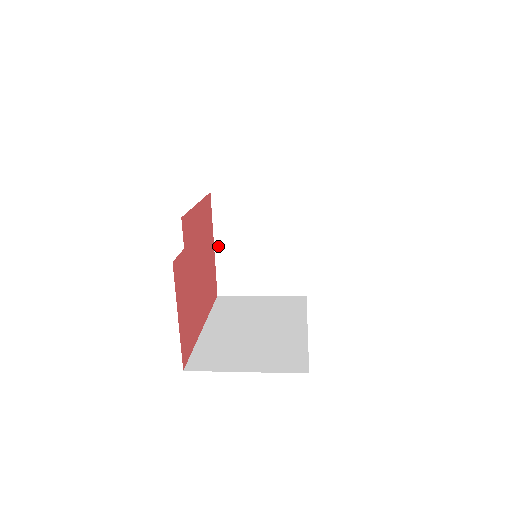
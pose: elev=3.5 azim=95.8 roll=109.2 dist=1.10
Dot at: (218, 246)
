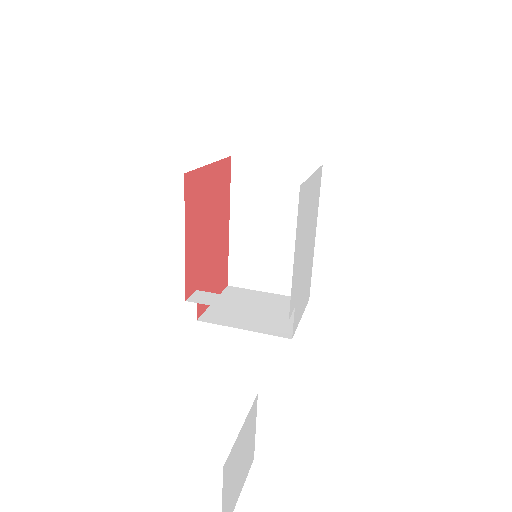
Dot at: occluded
